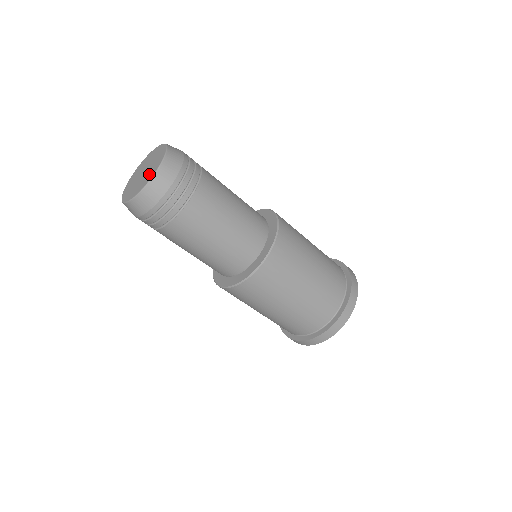
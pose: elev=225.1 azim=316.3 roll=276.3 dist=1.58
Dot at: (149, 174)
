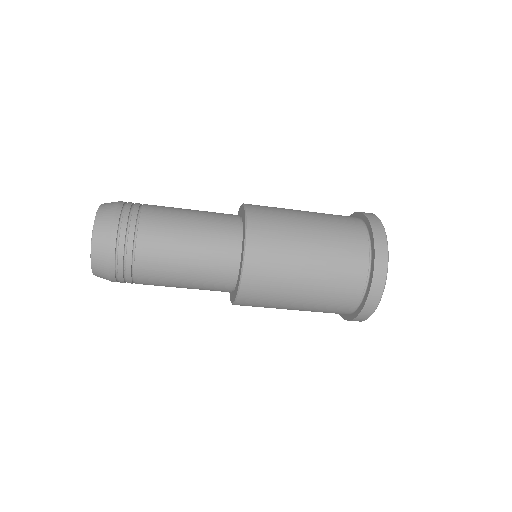
Dot at: occluded
